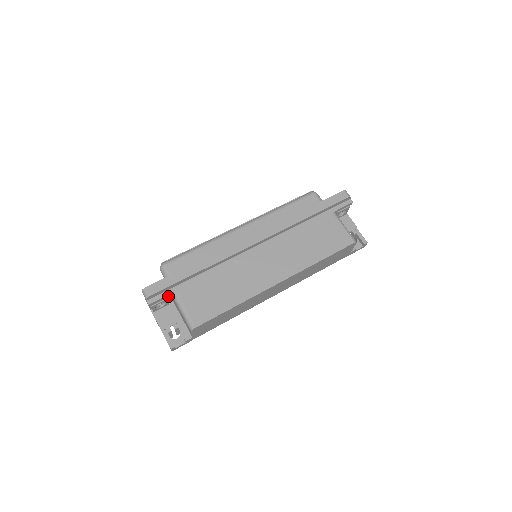
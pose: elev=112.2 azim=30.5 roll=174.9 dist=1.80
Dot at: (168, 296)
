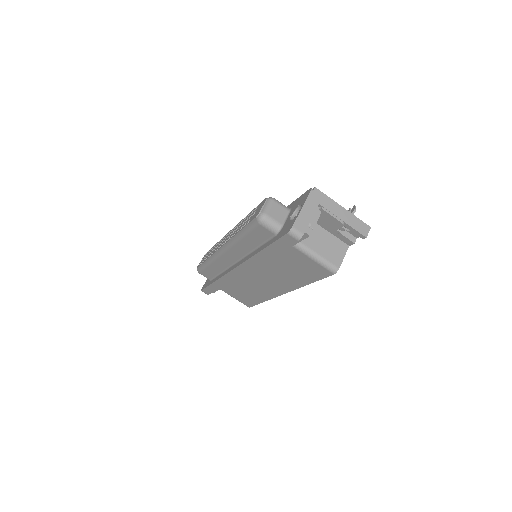
Dot at: occluded
